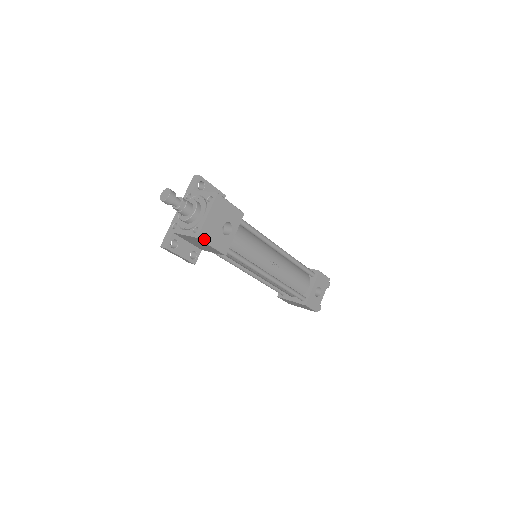
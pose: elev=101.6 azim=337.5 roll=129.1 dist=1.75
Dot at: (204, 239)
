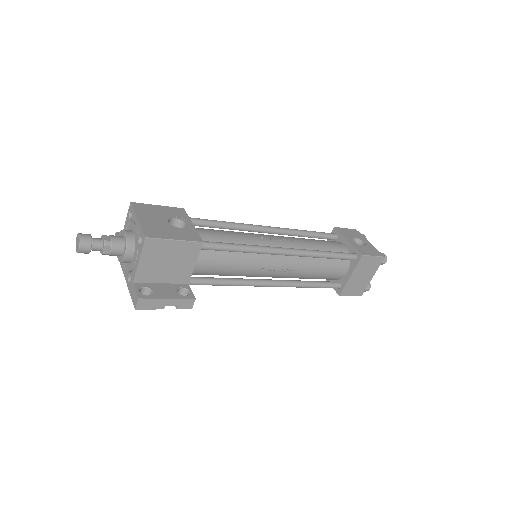
Dot at: (156, 237)
